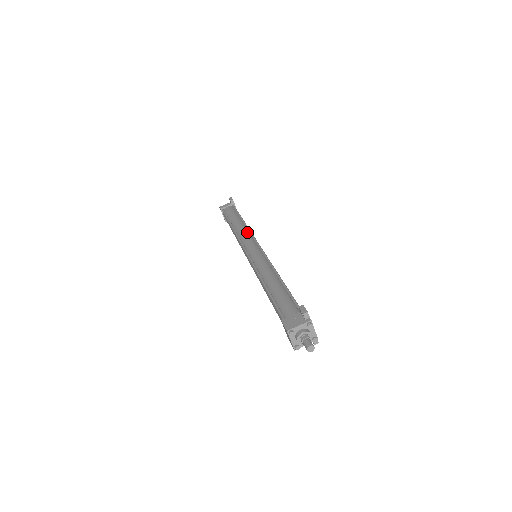
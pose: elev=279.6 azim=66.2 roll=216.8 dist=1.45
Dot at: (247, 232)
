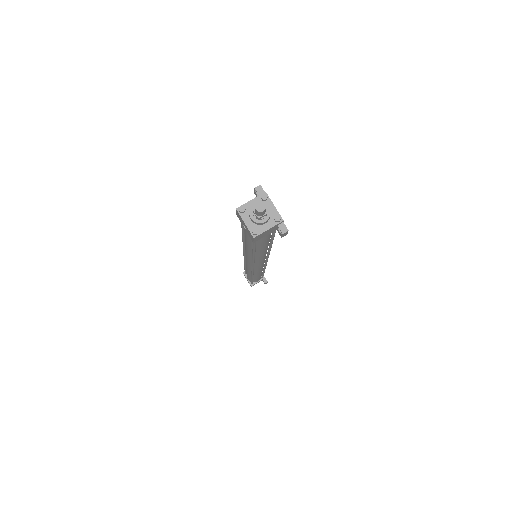
Dot at: occluded
